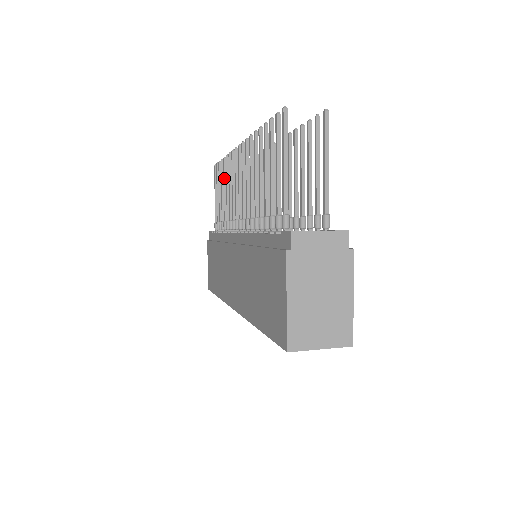
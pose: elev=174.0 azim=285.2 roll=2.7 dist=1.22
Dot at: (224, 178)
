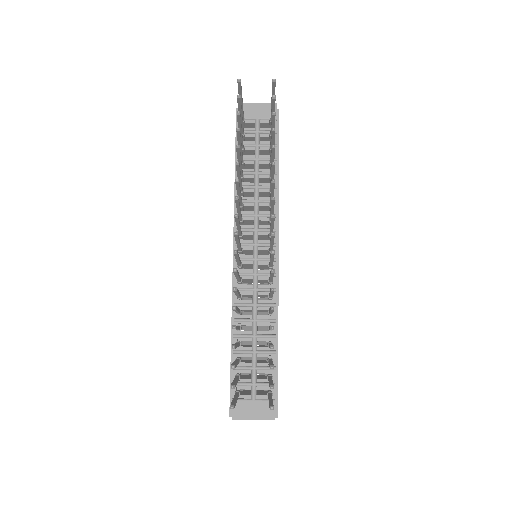
Dot at: (238, 158)
